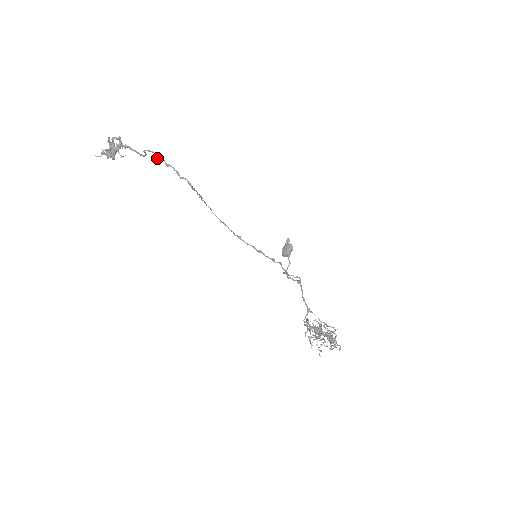
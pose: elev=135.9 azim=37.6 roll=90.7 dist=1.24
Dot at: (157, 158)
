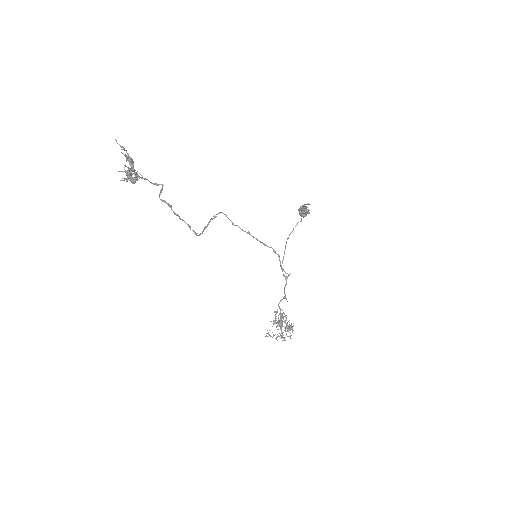
Dot at: (171, 208)
